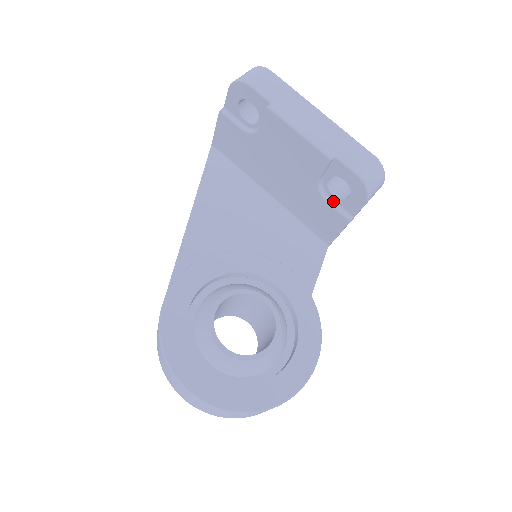
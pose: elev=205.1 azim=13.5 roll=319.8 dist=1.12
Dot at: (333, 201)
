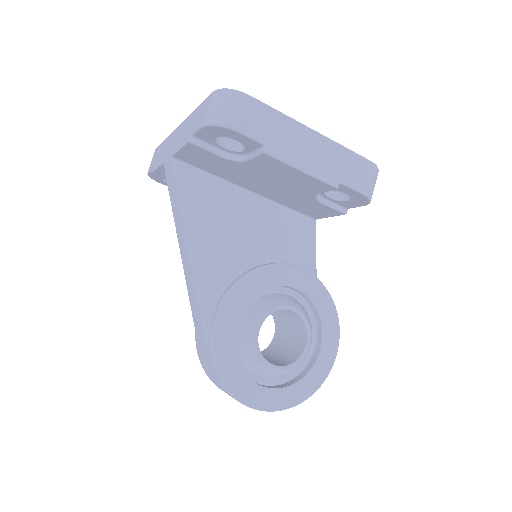
Dot at: (328, 201)
